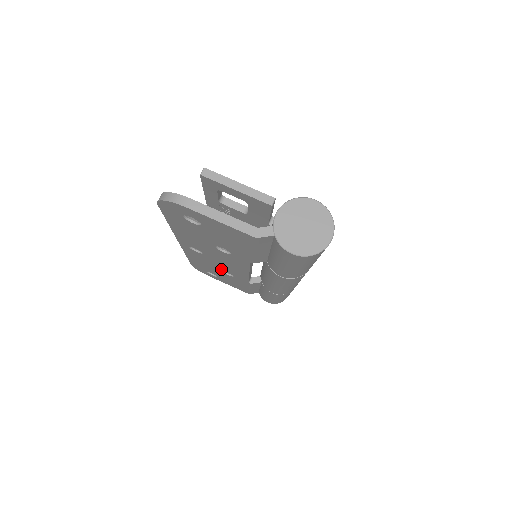
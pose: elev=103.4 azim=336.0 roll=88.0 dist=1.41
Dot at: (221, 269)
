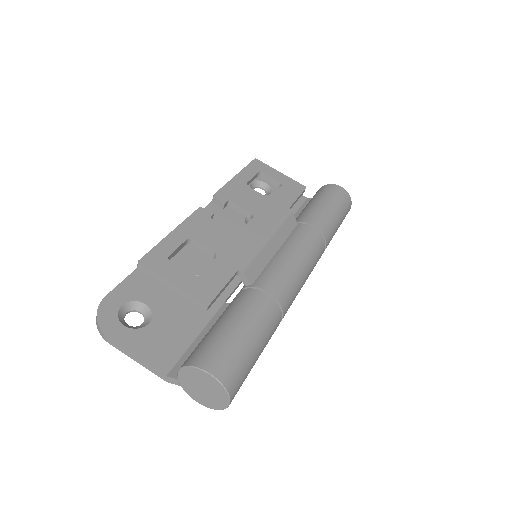
Dot at: occluded
